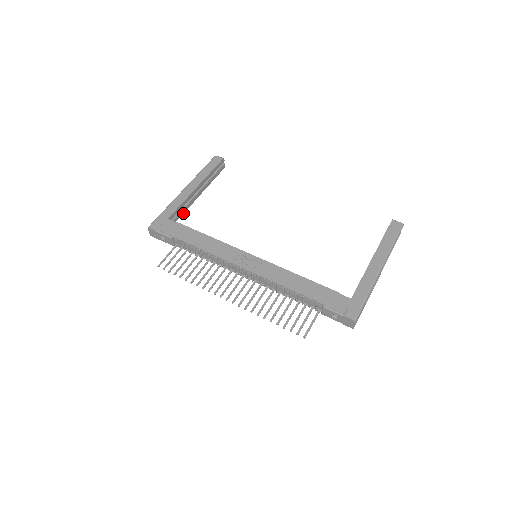
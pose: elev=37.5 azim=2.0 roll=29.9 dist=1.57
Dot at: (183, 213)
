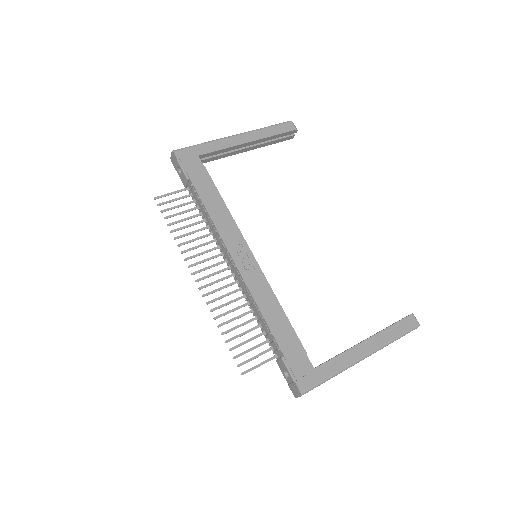
Dot at: (218, 158)
